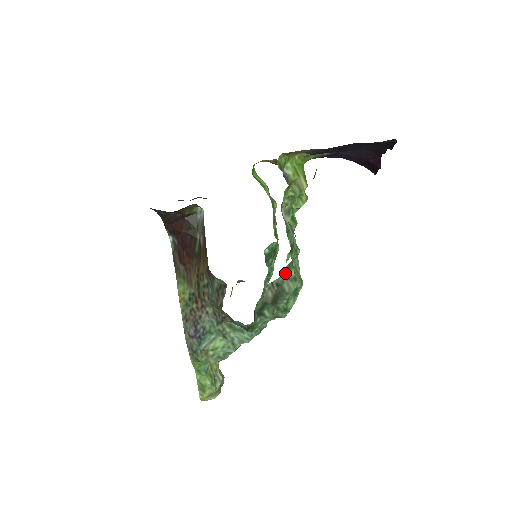
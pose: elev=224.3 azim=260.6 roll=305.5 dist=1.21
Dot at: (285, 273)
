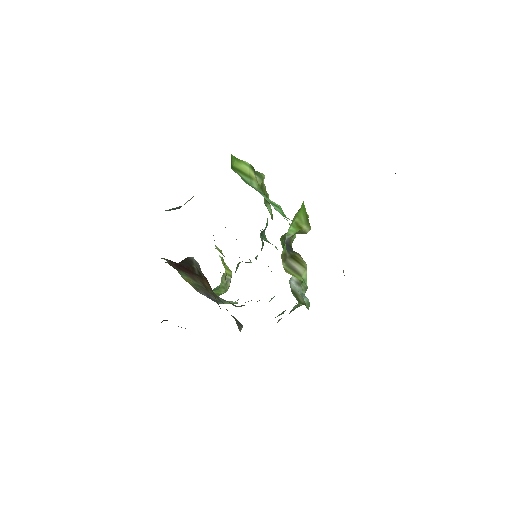
Dot at: occluded
